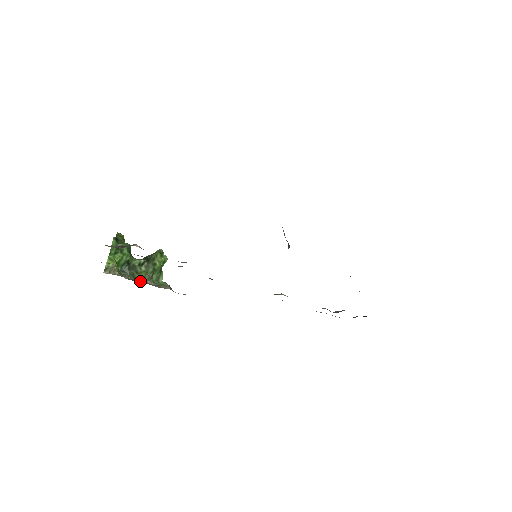
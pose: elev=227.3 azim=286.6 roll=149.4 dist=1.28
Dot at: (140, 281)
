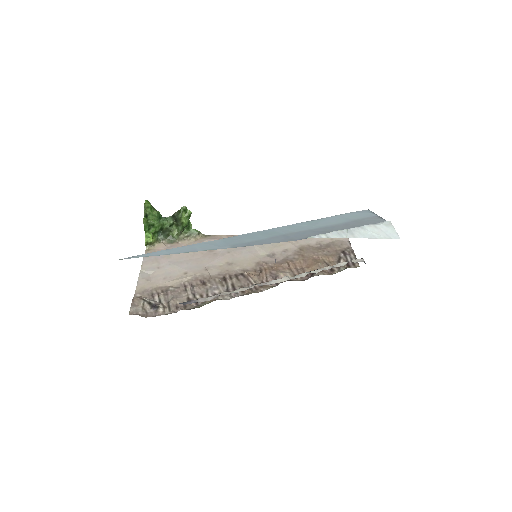
Dot at: (175, 239)
